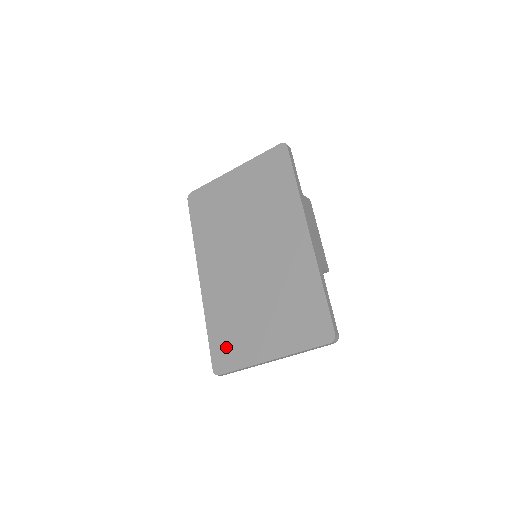
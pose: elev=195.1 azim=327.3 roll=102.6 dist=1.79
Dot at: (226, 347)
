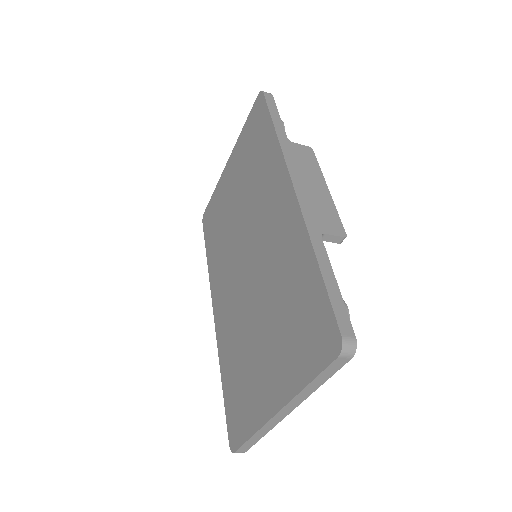
Dot at: (237, 404)
